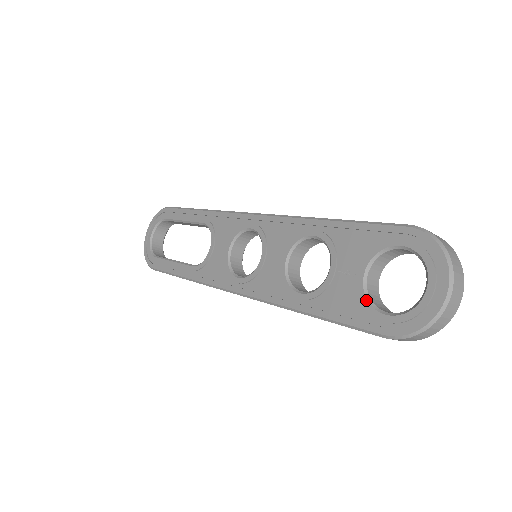
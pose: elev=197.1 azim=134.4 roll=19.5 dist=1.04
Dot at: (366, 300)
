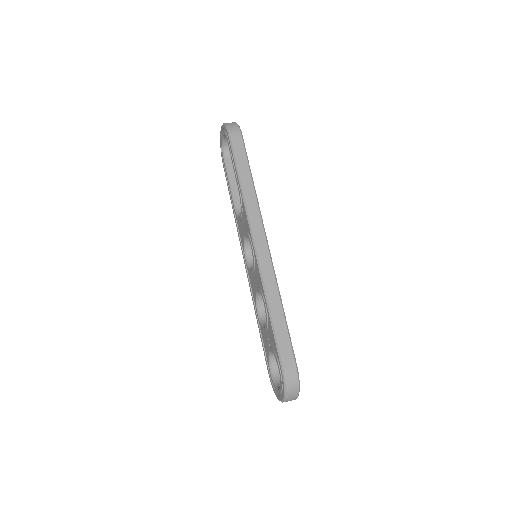
Dot at: (268, 358)
